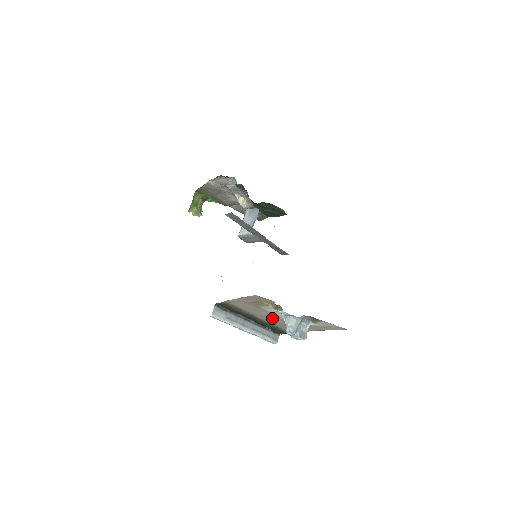
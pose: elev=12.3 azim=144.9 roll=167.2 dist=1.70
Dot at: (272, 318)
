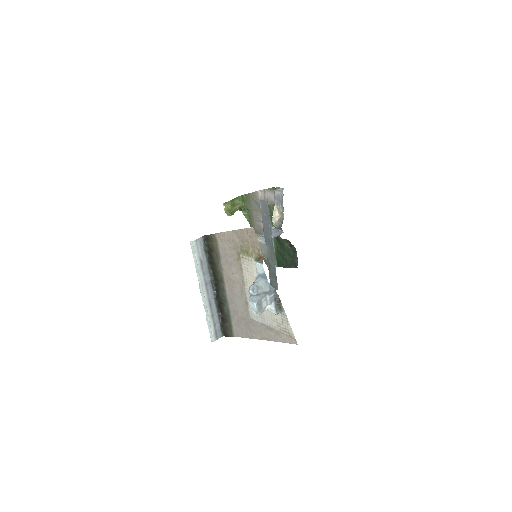
Dot at: (237, 292)
